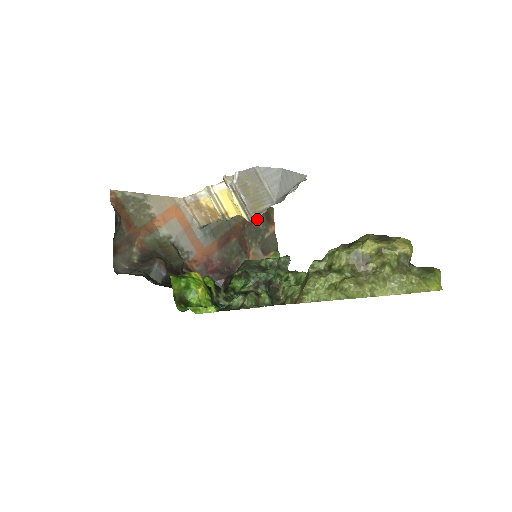
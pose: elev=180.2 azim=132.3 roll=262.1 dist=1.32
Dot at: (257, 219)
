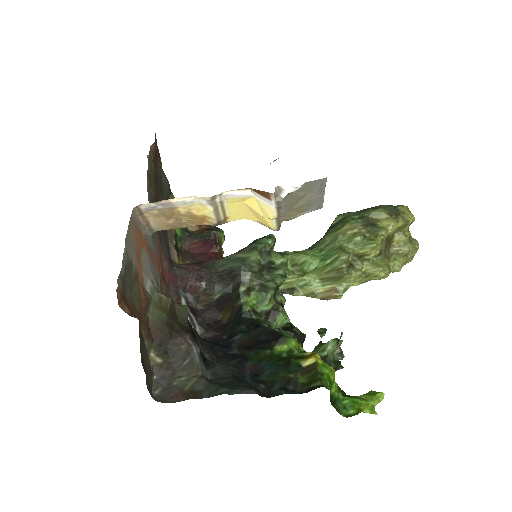
Dot at: (156, 165)
